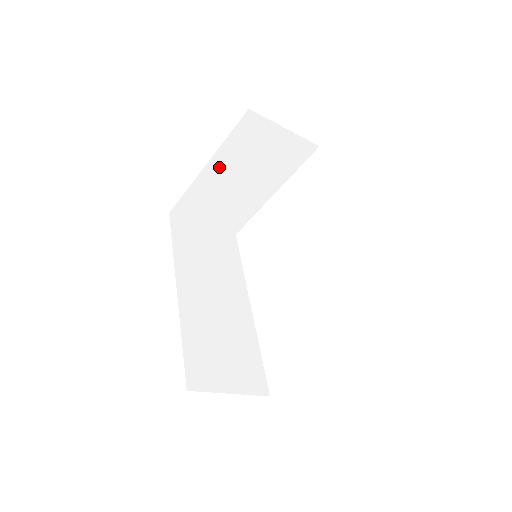
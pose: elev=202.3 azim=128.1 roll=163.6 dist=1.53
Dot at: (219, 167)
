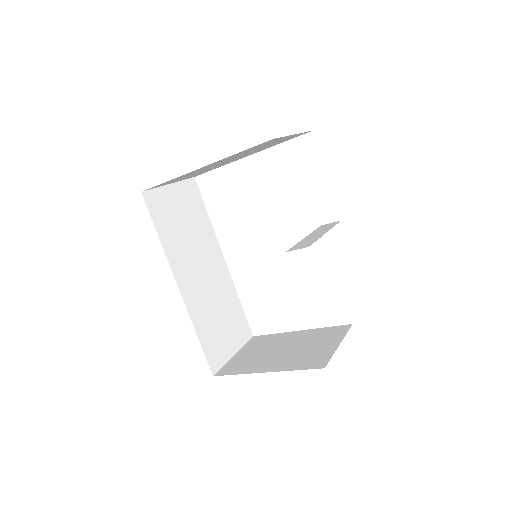
Dot at: (213, 164)
